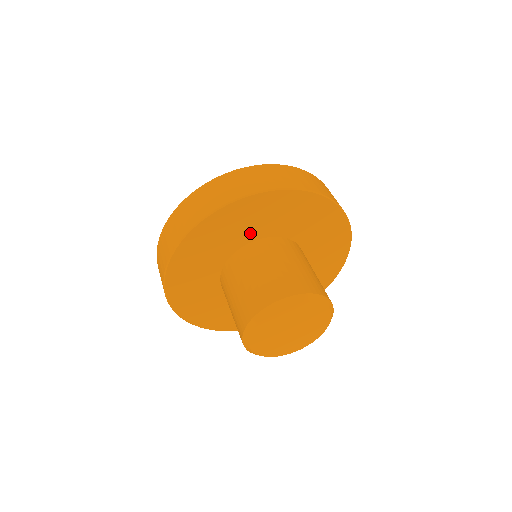
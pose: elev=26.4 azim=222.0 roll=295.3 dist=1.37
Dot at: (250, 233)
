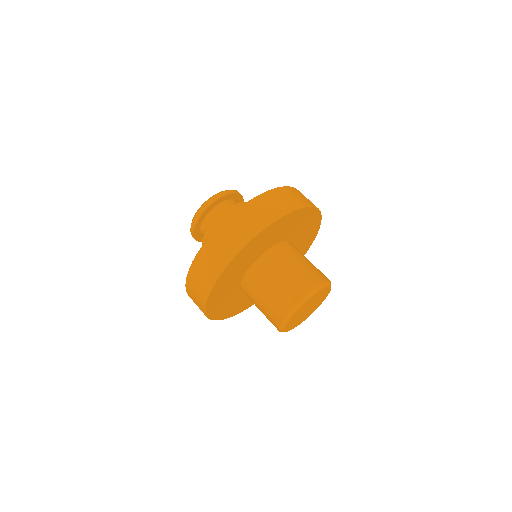
Dot at: (245, 266)
